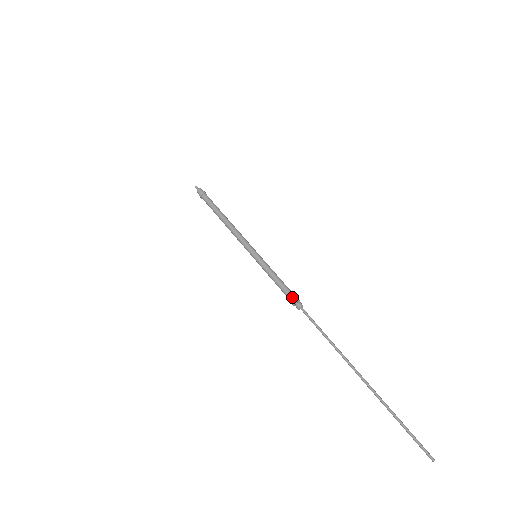
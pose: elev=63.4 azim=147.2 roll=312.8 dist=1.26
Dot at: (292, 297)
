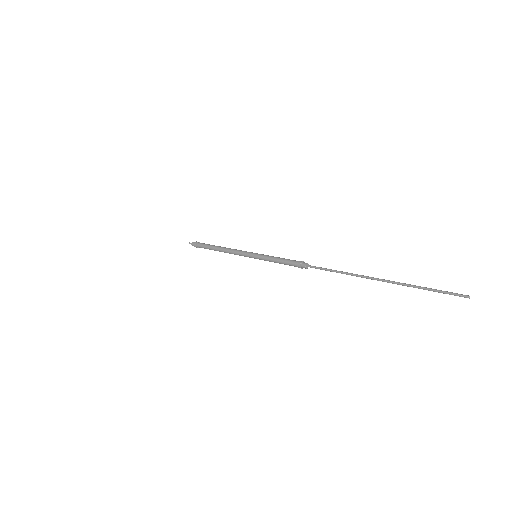
Dot at: (296, 262)
